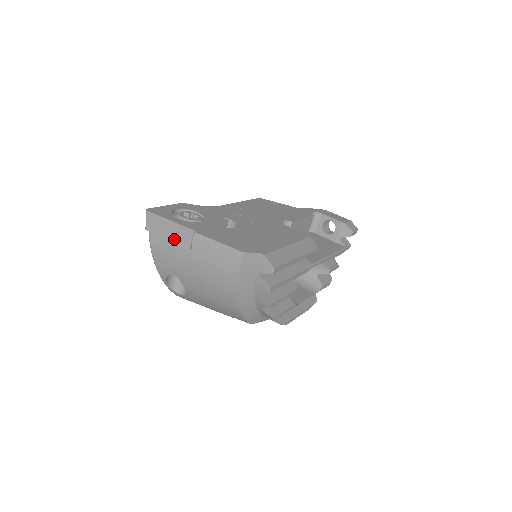
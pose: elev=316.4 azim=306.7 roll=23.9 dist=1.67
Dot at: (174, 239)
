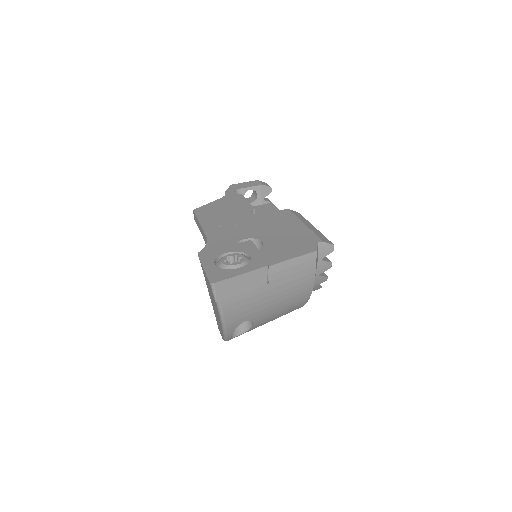
Dot at: (250, 288)
